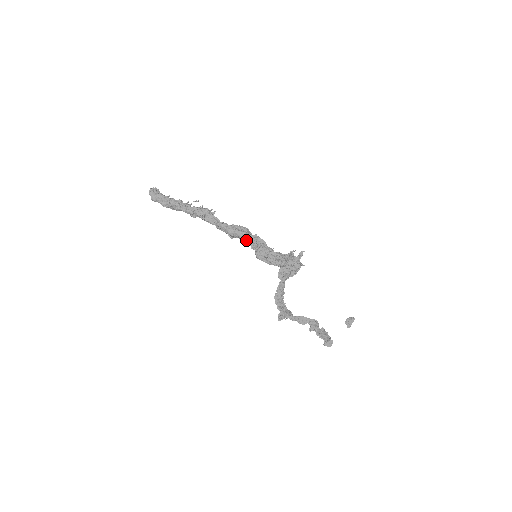
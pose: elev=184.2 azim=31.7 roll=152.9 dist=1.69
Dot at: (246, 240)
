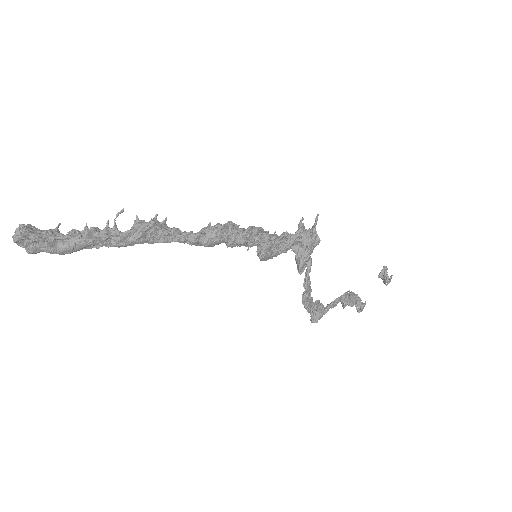
Dot at: (239, 245)
